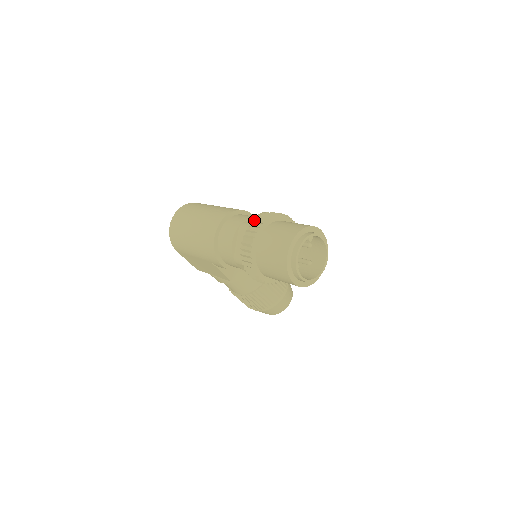
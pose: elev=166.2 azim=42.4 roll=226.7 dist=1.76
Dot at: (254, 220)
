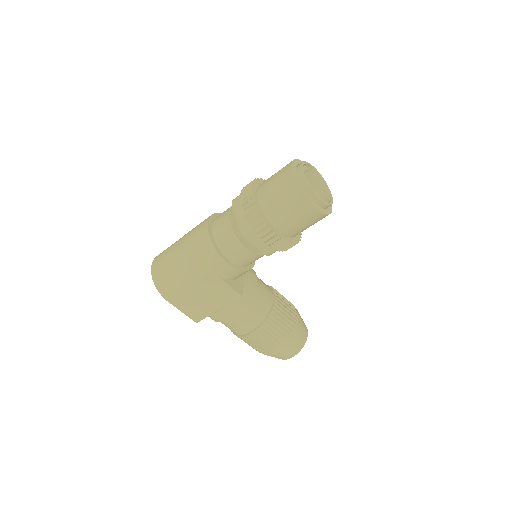
Dot at: (243, 189)
